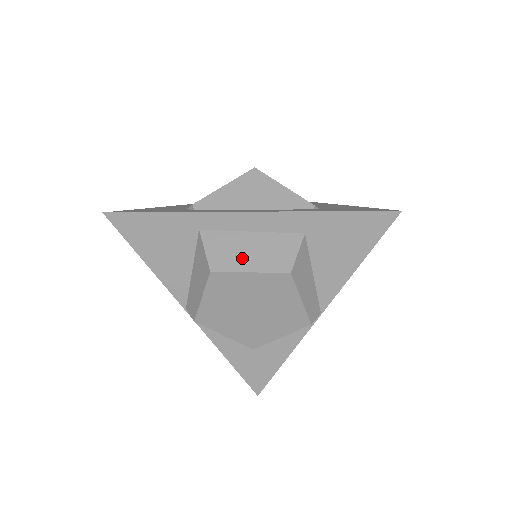
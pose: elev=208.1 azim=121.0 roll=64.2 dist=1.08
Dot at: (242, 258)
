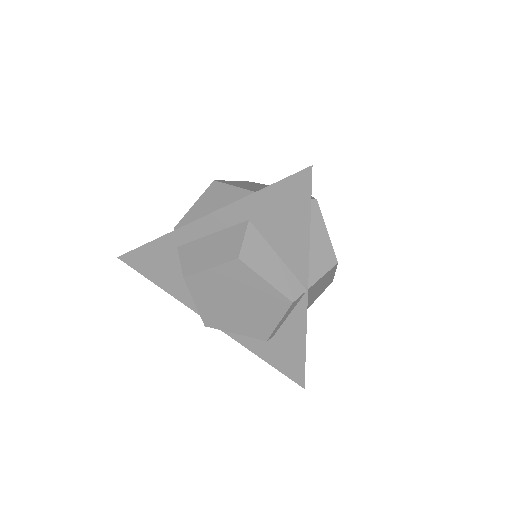
Dot at: (204, 259)
